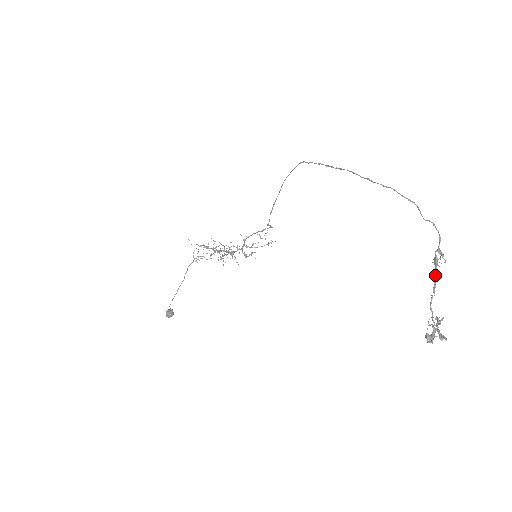
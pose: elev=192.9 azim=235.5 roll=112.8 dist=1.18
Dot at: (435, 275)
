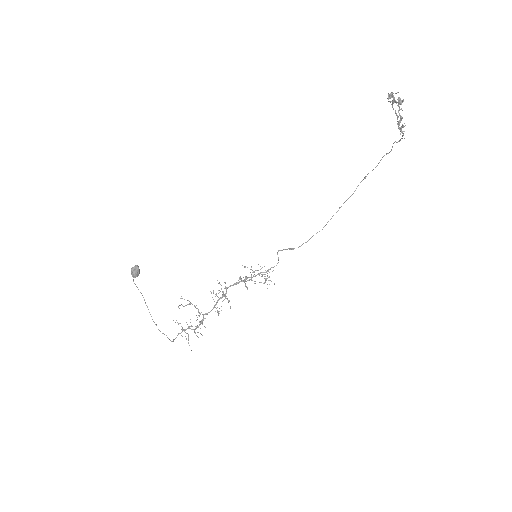
Dot at: (397, 119)
